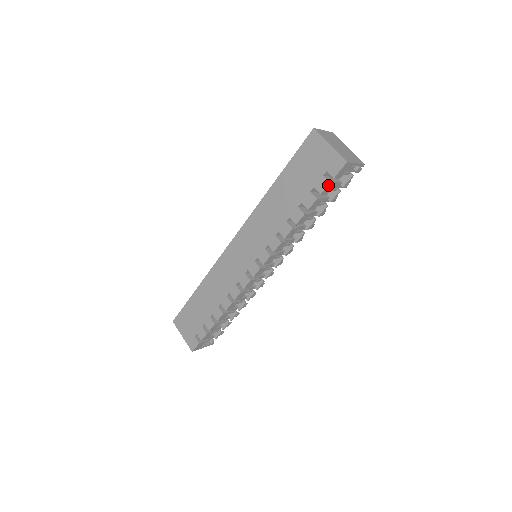
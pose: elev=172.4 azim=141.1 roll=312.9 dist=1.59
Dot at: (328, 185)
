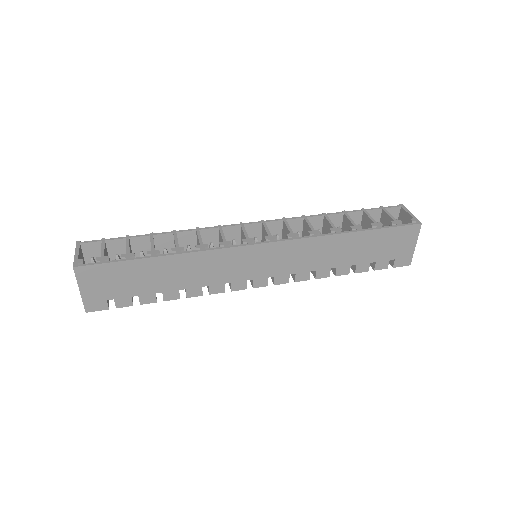
Dot at: (385, 268)
